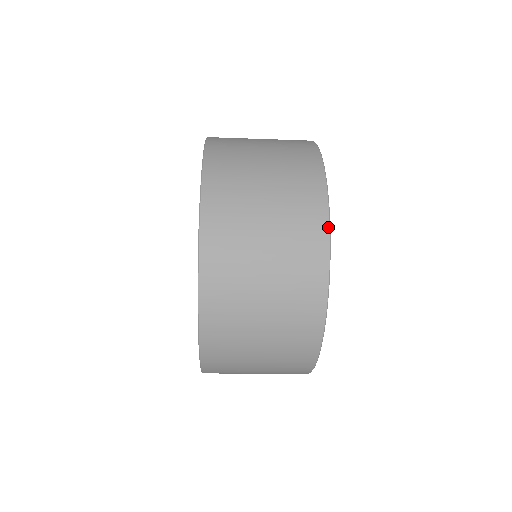
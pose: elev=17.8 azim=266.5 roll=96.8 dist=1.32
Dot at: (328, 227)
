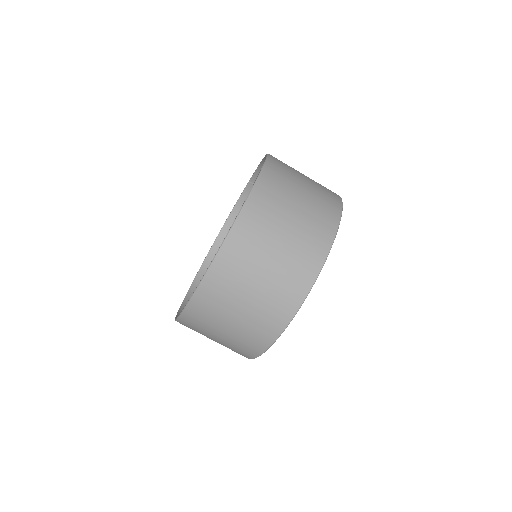
Dot at: (332, 242)
